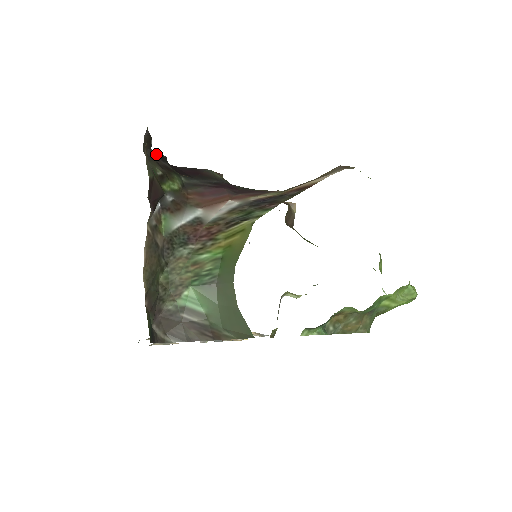
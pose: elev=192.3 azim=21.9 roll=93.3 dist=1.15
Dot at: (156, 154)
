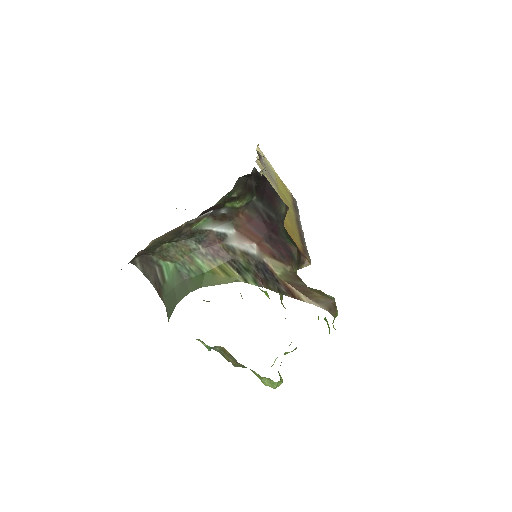
Dot at: (257, 171)
